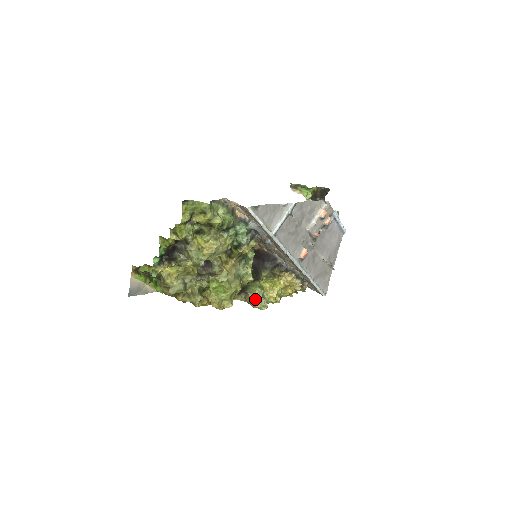
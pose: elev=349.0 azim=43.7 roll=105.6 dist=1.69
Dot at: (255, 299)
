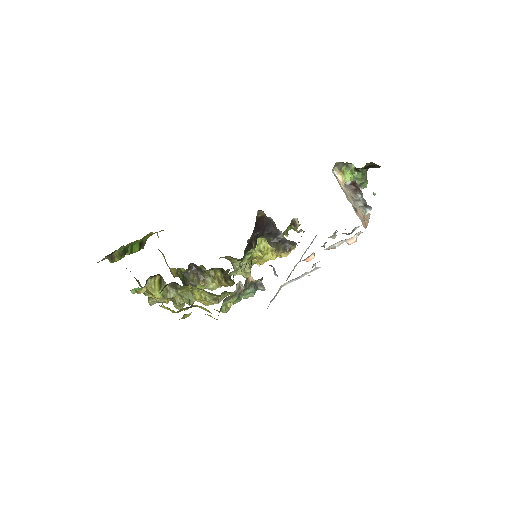
Dot at: occluded
